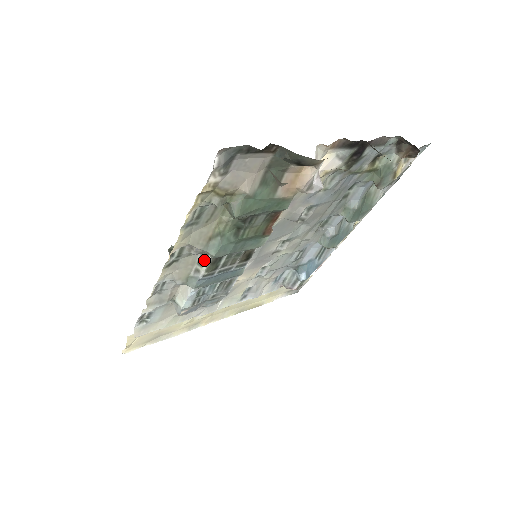
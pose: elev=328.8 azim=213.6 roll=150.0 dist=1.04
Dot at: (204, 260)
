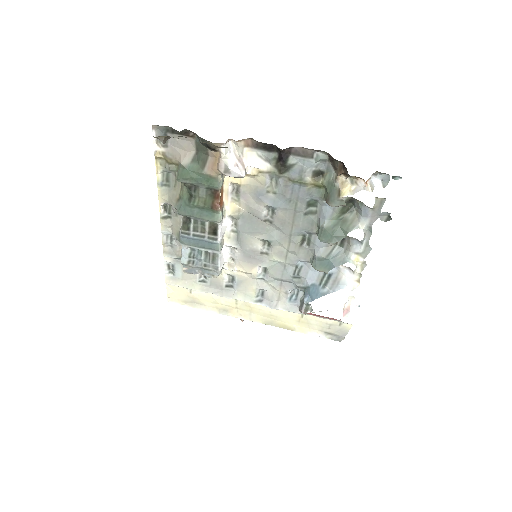
Dot at: (182, 220)
